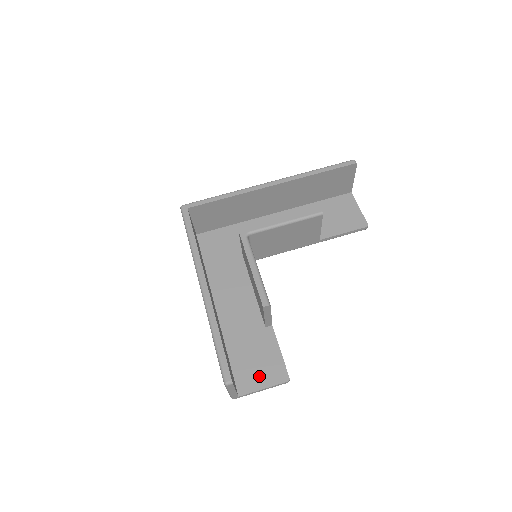
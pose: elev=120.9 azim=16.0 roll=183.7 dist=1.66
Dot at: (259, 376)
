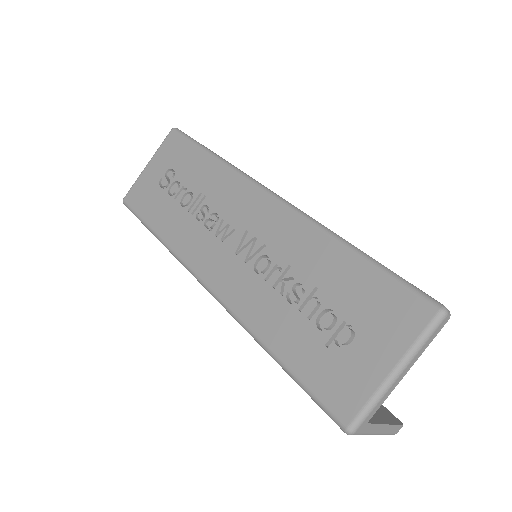
Dot at: occluded
